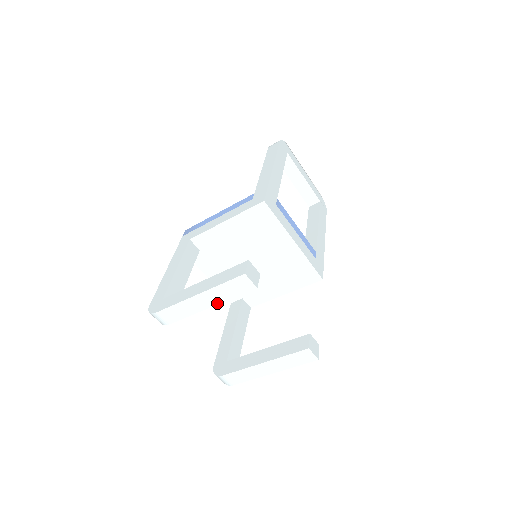
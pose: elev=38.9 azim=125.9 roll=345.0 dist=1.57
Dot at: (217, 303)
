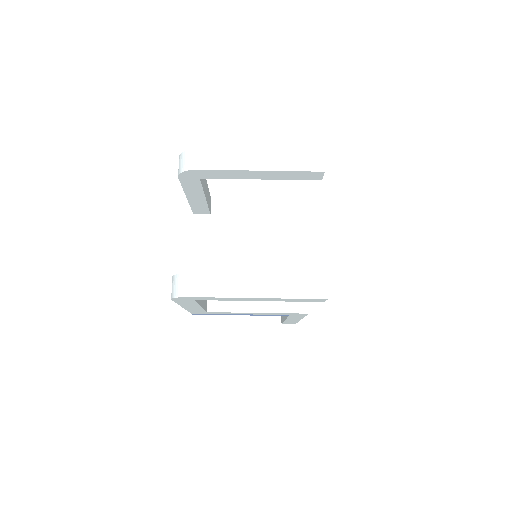
Dot at: (272, 169)
